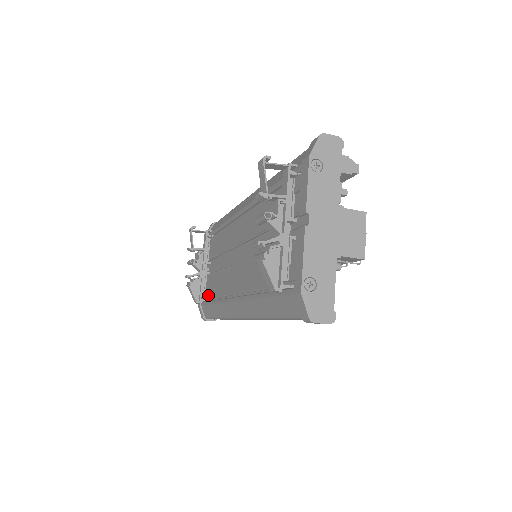
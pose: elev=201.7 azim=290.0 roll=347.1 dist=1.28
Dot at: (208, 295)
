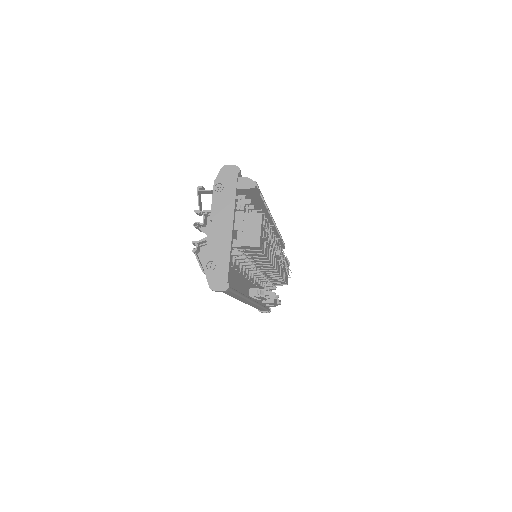
Dot at: occluded
